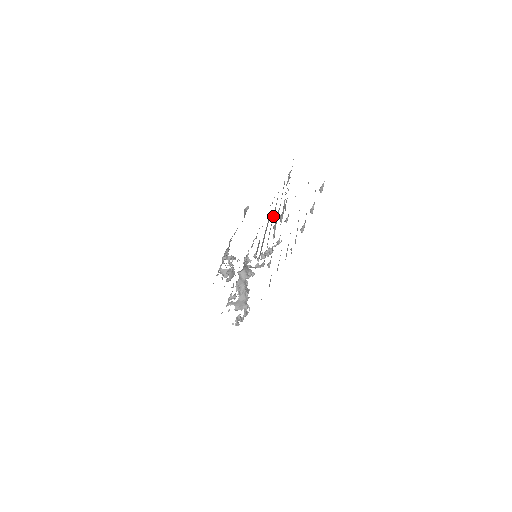
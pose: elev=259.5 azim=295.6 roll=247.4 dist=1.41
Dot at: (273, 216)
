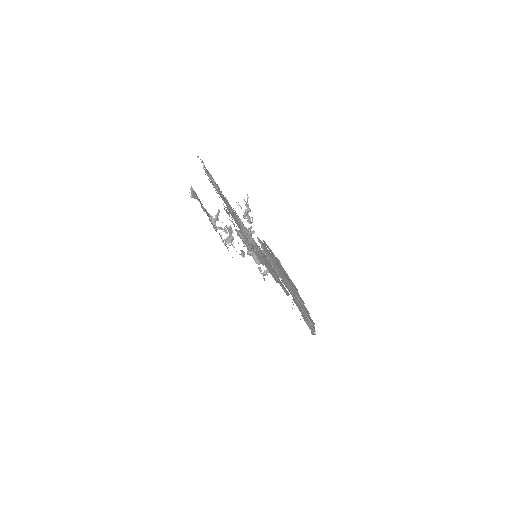
Dot at: (234, 217)
